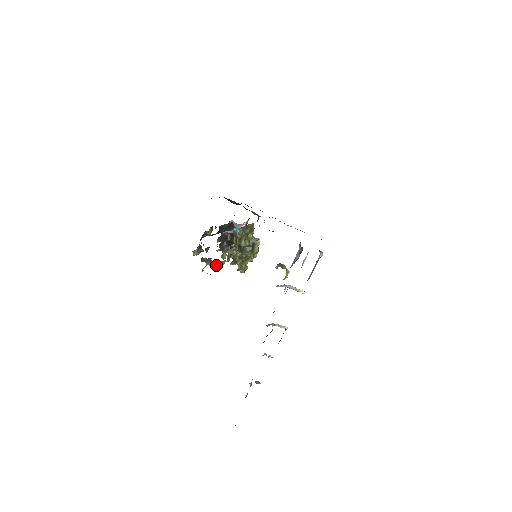
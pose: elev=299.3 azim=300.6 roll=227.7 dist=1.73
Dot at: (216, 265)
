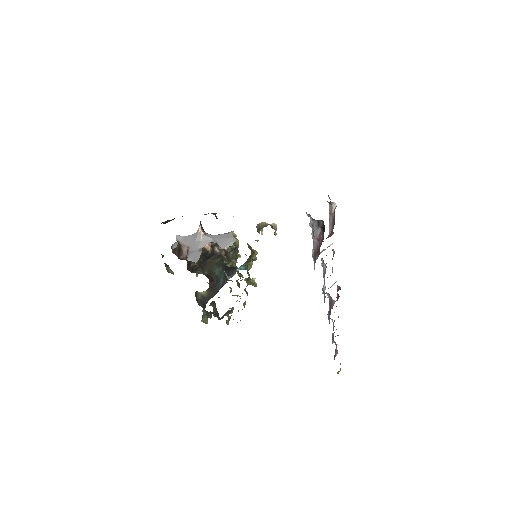
Dot at: occluded
